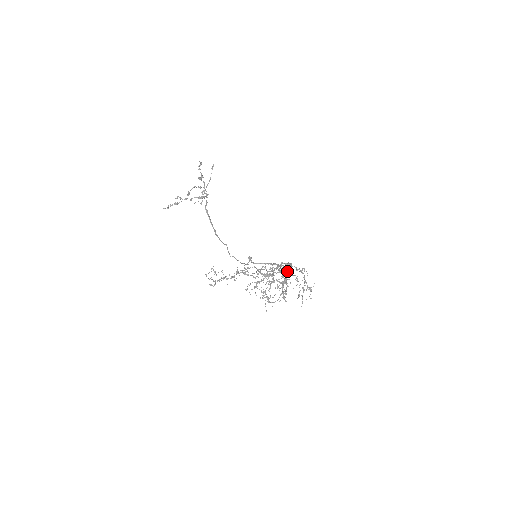
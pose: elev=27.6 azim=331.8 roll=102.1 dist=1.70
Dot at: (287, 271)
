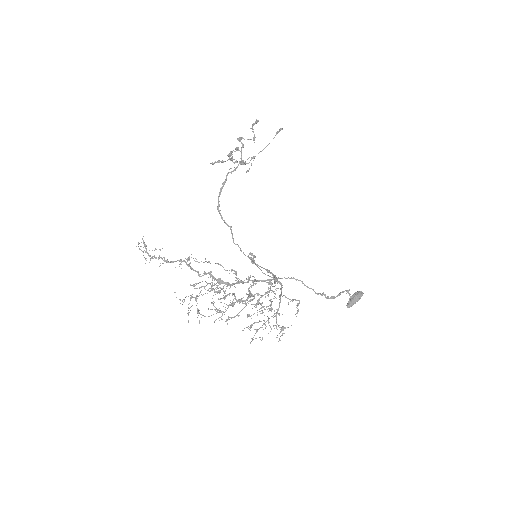
Dot at: (350, 300)
